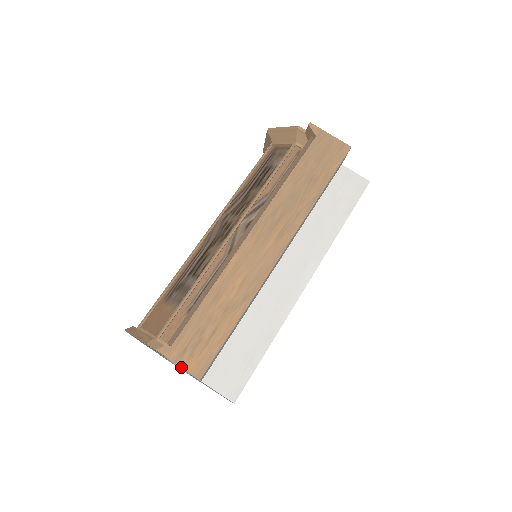
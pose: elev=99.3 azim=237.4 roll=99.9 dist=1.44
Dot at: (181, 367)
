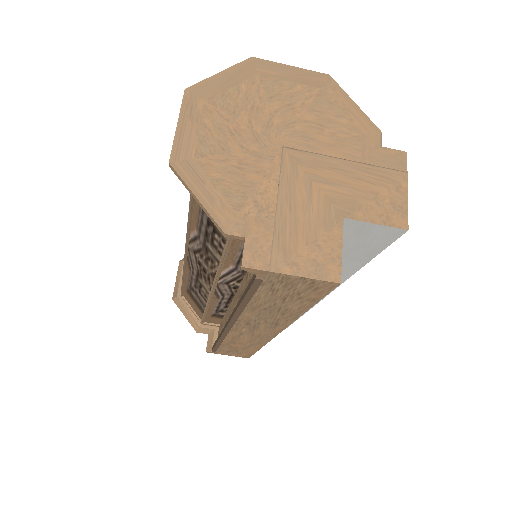
Dot at: occluded
